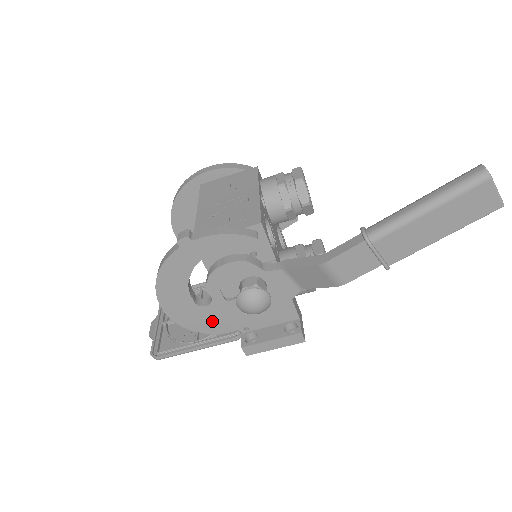
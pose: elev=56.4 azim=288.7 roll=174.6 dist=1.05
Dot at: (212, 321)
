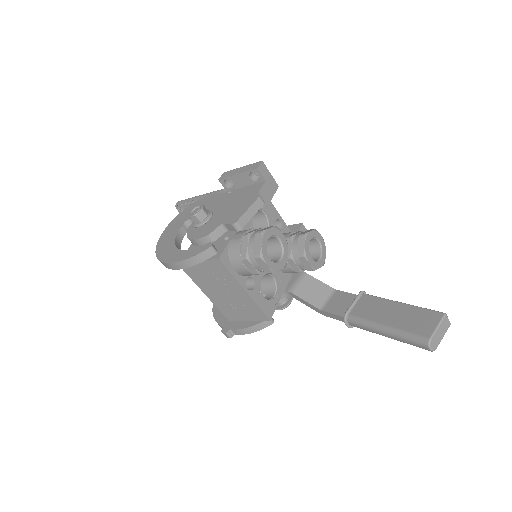
Dot at: occluded
